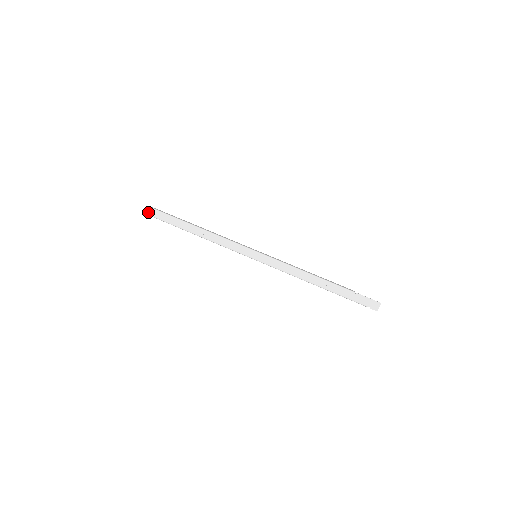
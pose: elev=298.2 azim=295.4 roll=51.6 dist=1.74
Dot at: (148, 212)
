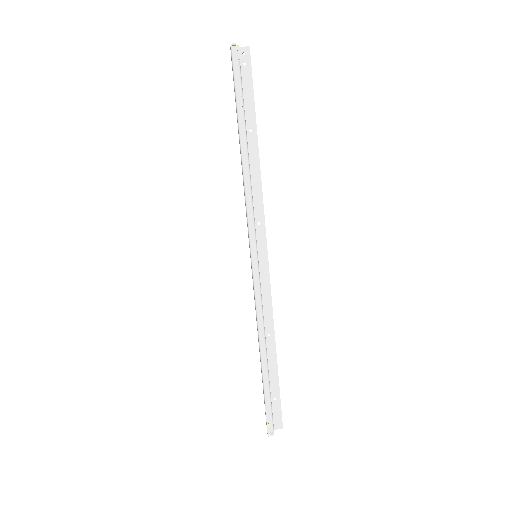
Dot at: occluded
